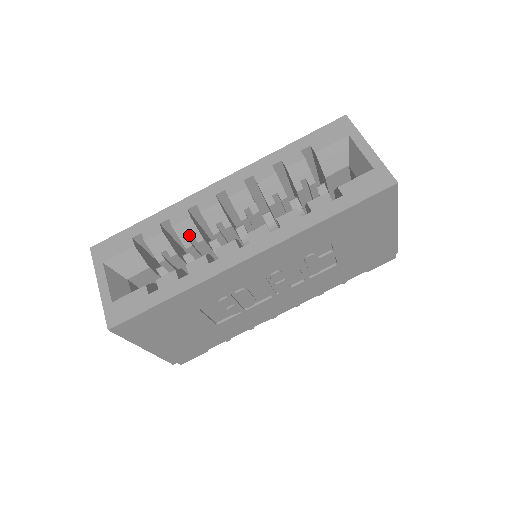
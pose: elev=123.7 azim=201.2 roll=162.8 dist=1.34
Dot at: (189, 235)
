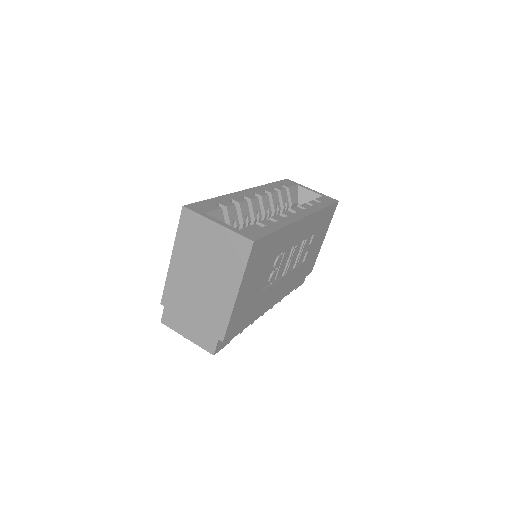
Dot at: (245, 213)
